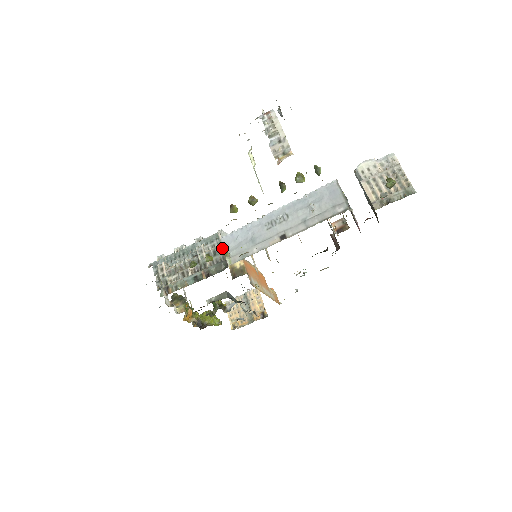
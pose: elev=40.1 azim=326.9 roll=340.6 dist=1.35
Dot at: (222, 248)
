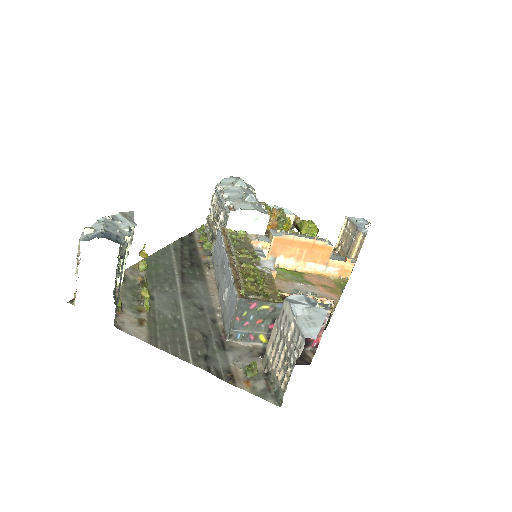
Dot at: (206, 241)
